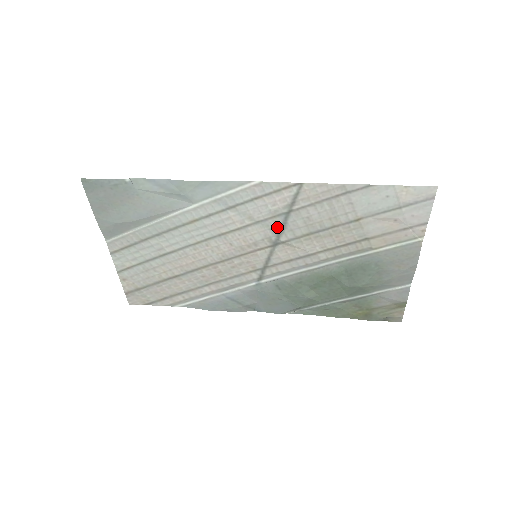
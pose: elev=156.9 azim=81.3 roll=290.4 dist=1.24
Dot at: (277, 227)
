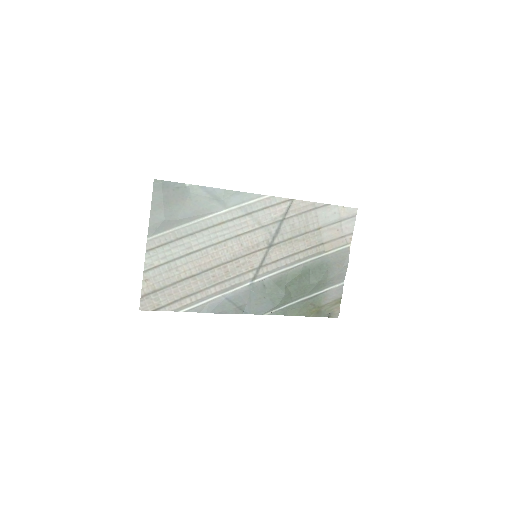
Dot at: (274, 231)
